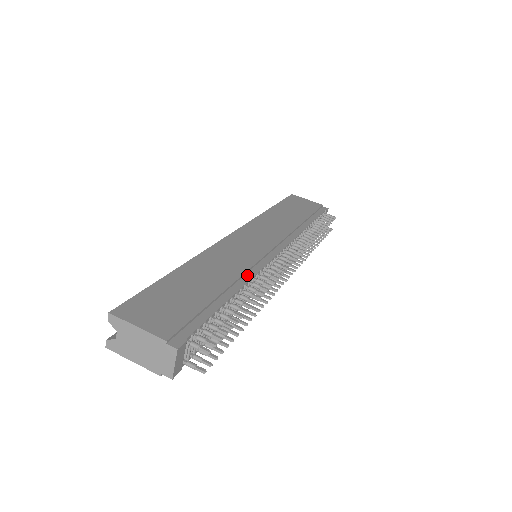
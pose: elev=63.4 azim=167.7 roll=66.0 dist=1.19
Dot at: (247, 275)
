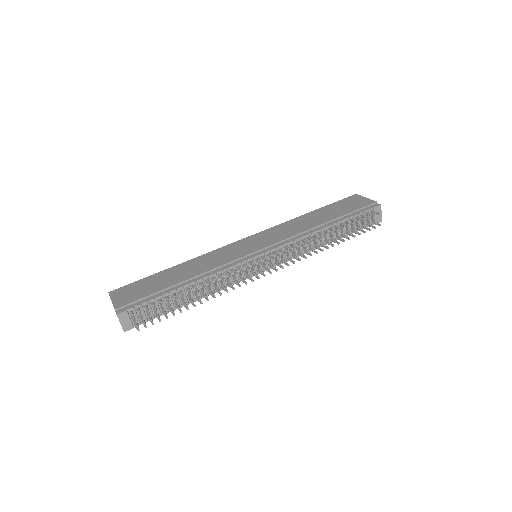
Dot at: (212, 272)
